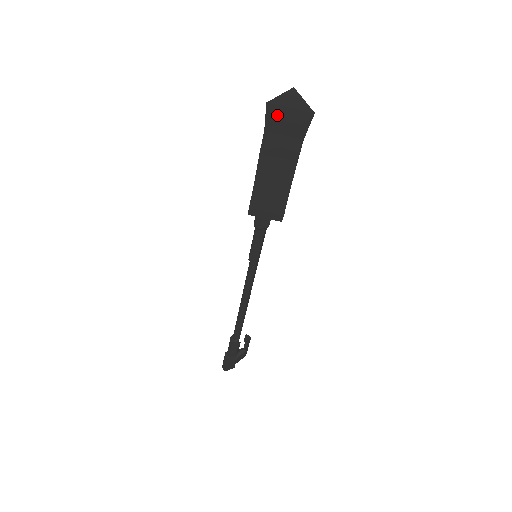
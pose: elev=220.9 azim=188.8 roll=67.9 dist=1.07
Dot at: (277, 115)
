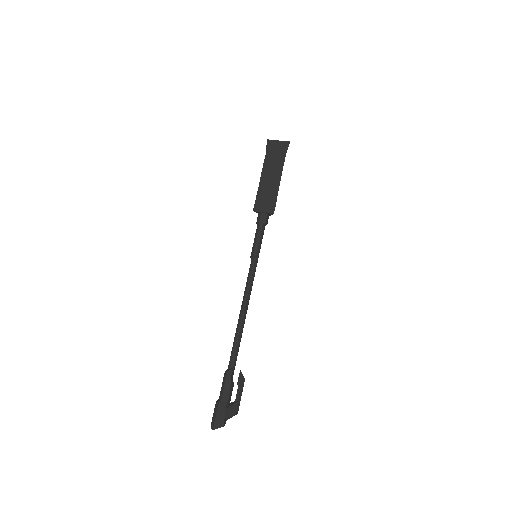
Dot at: (272, 145)
